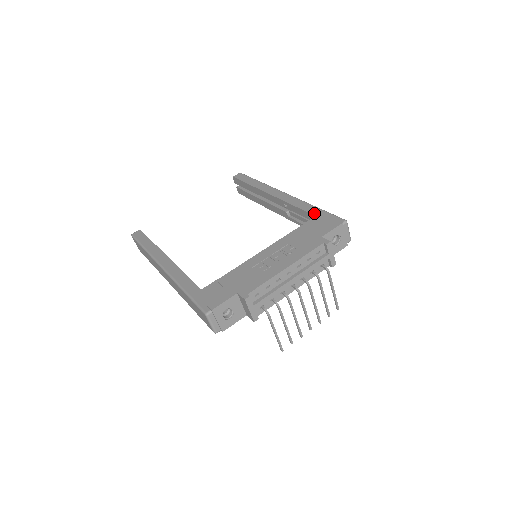
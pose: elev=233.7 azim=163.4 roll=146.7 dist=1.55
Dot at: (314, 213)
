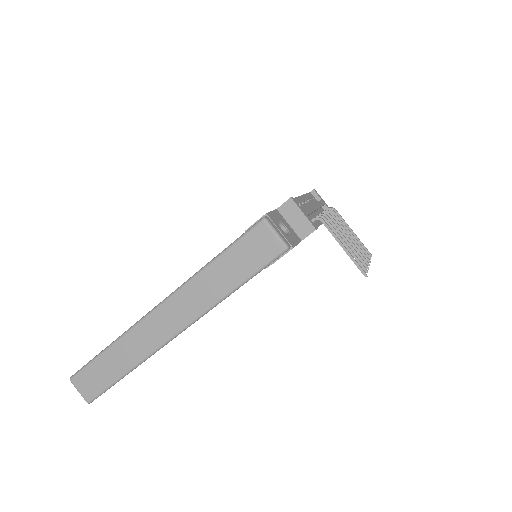
Dot at: occluded
